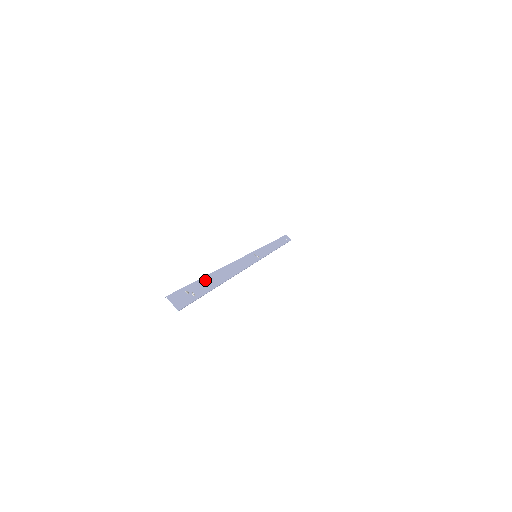
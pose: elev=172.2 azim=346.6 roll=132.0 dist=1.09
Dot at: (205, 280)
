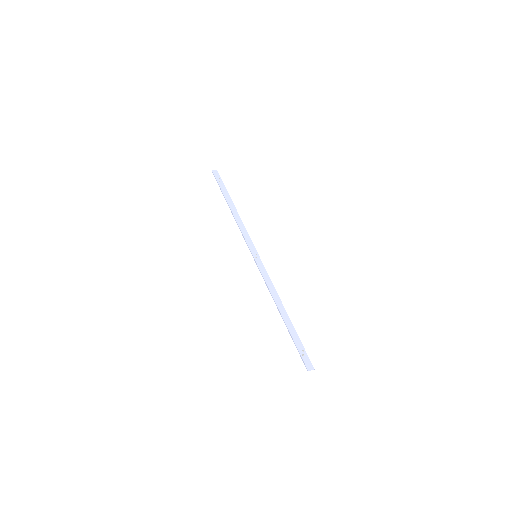
Dot at: (292, 334)
